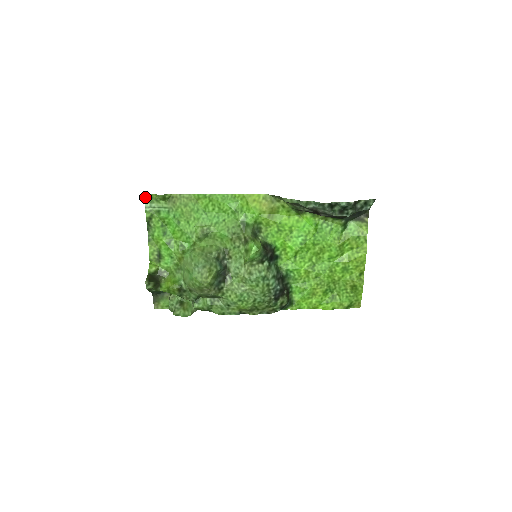
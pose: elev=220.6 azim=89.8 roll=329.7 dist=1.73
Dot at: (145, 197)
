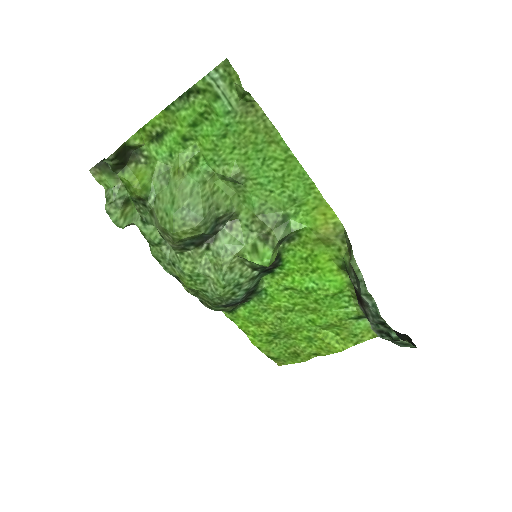
Dot at: (223, 62)
